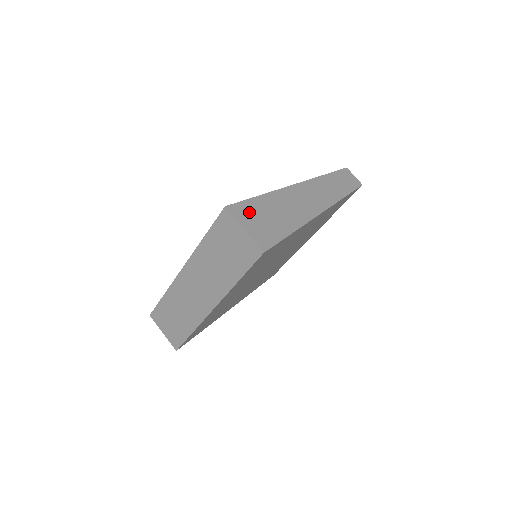
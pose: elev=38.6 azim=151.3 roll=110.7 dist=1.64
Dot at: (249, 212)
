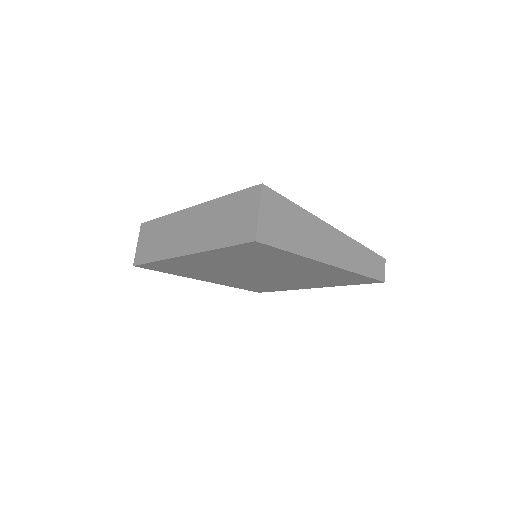
Dot at: (276, 206)
